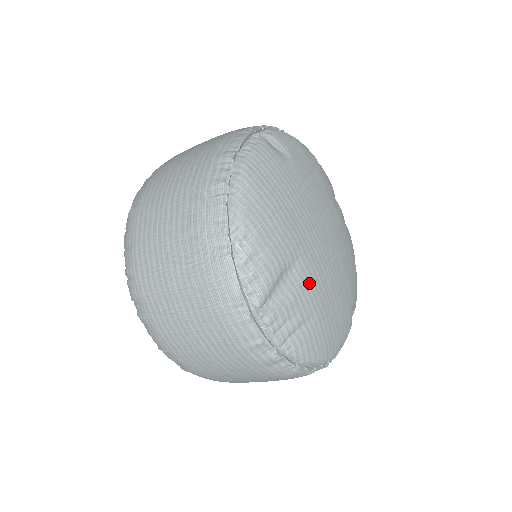
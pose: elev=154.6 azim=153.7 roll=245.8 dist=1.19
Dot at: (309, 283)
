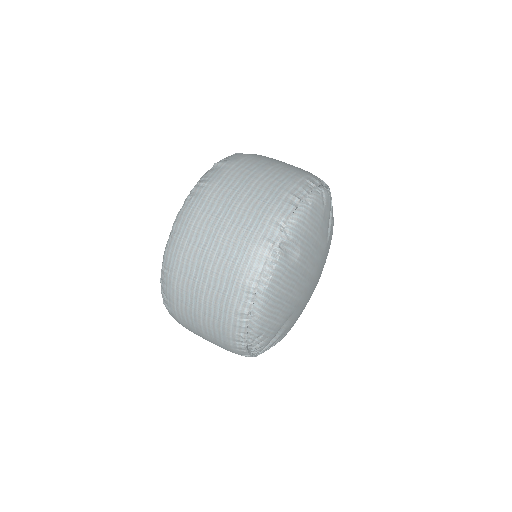
Dot at: (292, 321)
